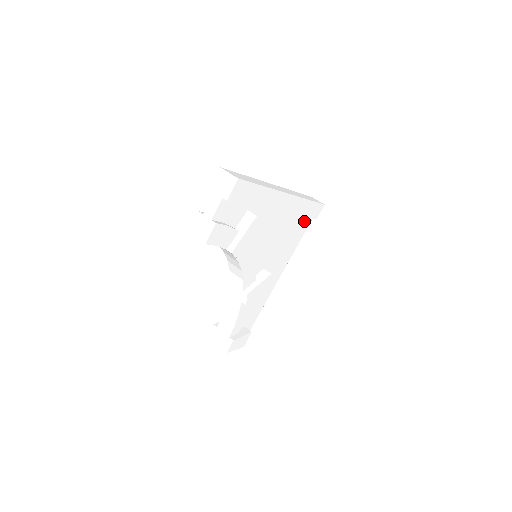
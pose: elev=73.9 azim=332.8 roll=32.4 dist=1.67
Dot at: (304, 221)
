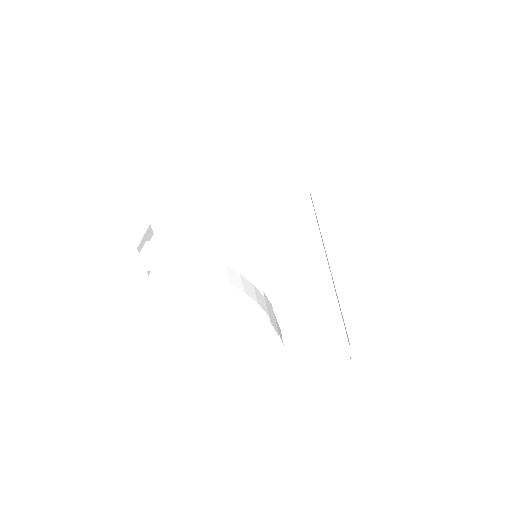
Dot at: occluded
